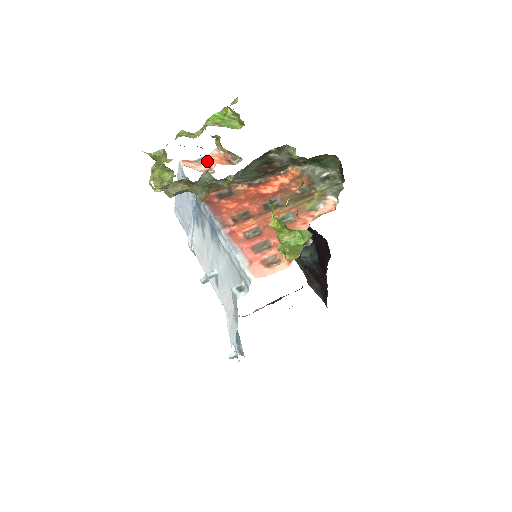
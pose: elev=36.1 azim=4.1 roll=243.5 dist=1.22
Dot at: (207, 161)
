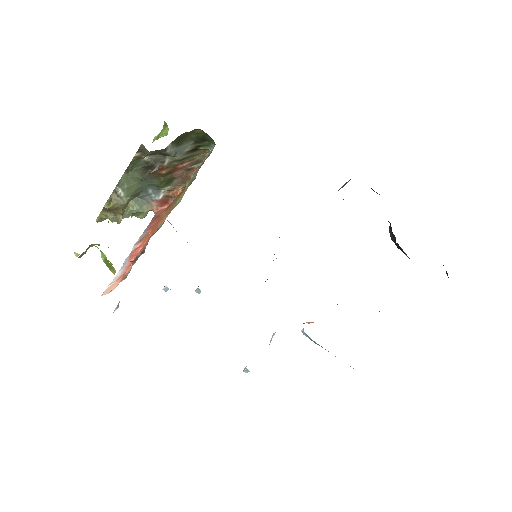
Dot at: occluded
